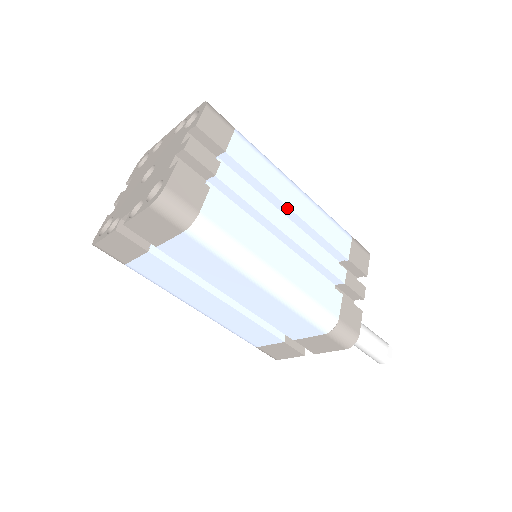
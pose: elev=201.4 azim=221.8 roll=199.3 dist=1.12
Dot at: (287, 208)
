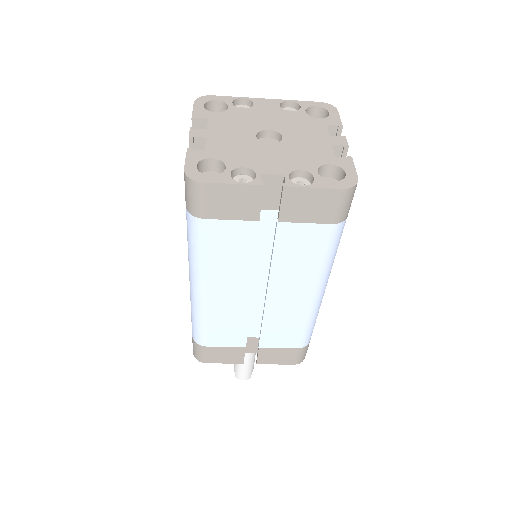
Dot at: occluded
